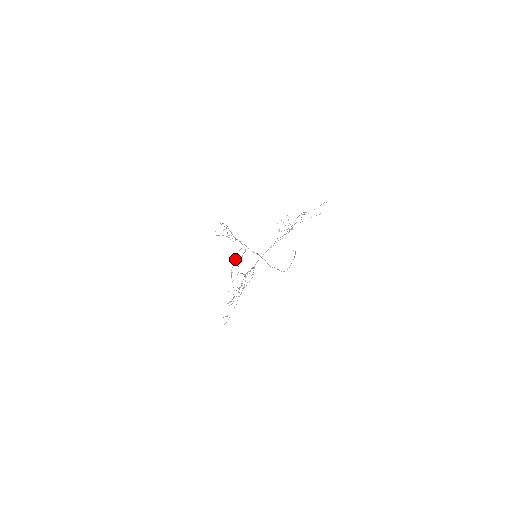
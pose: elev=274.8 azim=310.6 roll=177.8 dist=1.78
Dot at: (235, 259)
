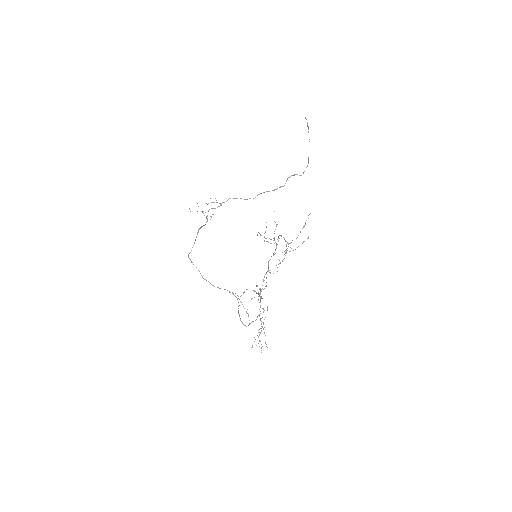
Dot at: occluded
